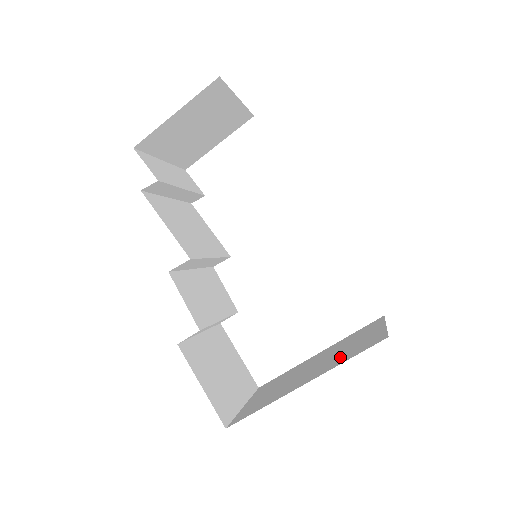
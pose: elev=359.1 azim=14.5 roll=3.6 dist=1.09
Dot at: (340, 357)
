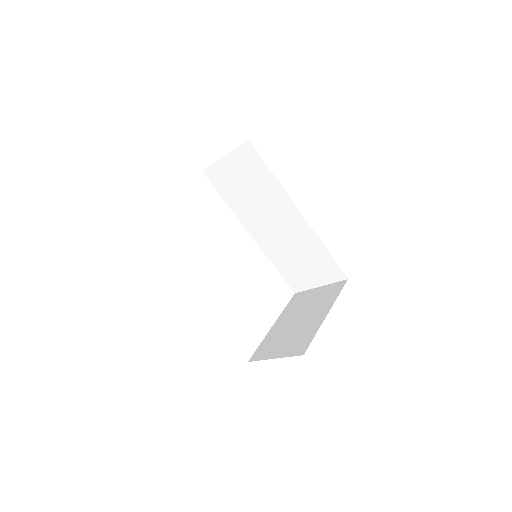
Dot at: (323, 302)
